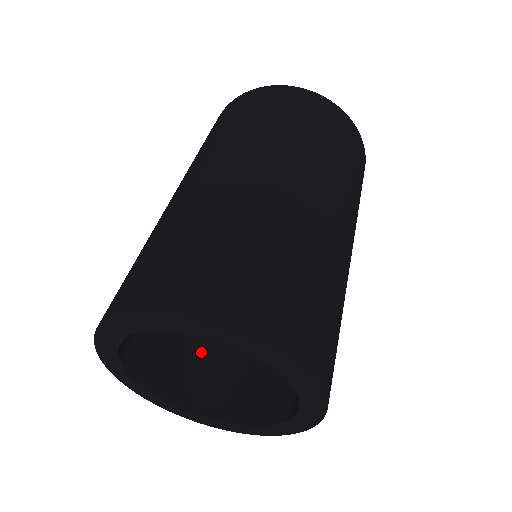
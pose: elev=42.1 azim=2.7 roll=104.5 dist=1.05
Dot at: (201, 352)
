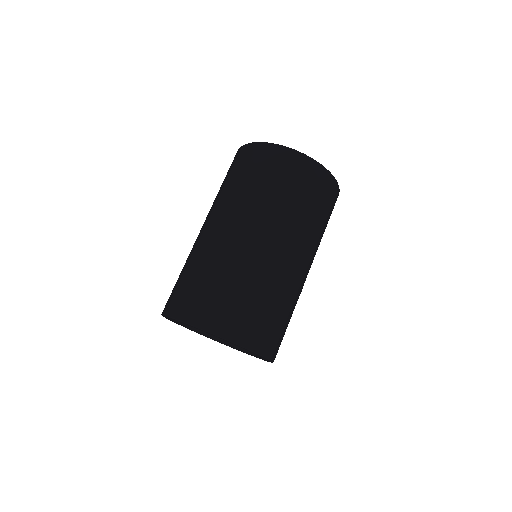
Dot at: occluded
